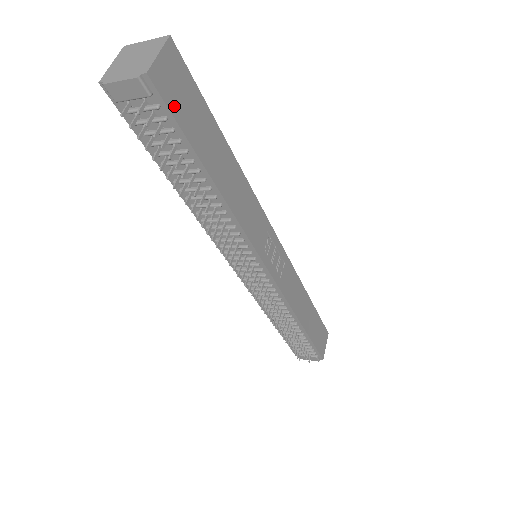
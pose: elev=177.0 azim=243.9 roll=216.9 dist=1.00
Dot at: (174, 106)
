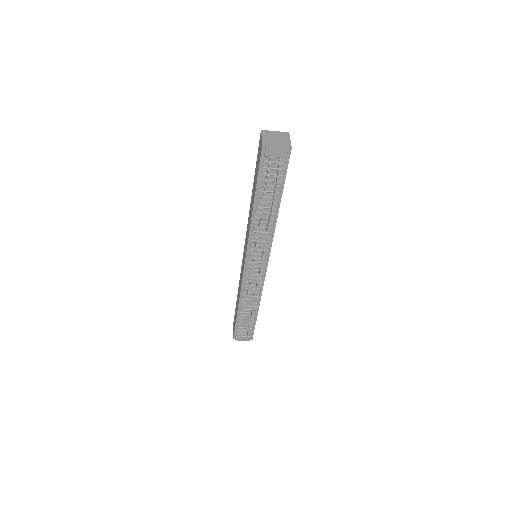
Dot at: (287, 164)
